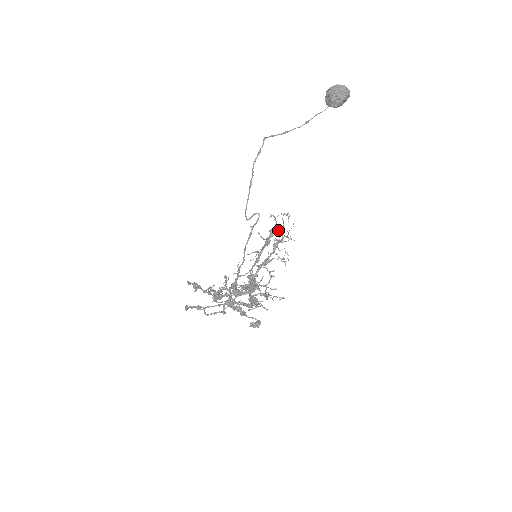
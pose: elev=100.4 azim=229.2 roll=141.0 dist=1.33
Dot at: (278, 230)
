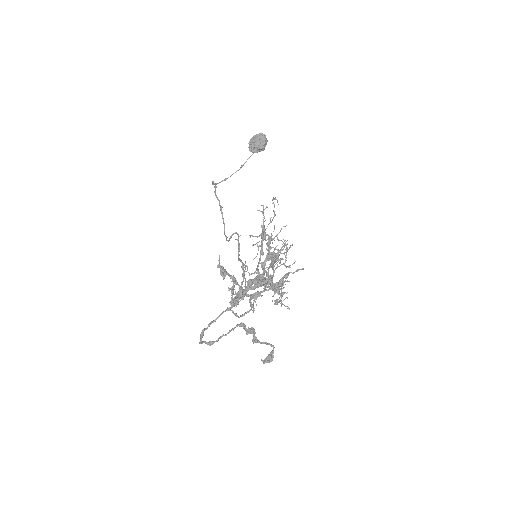
Dot at: (270, 219)
